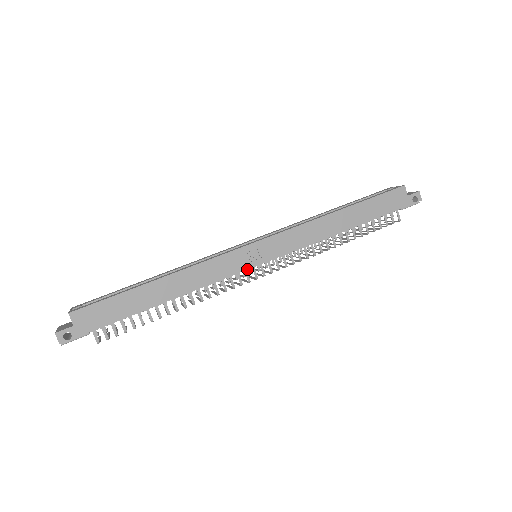
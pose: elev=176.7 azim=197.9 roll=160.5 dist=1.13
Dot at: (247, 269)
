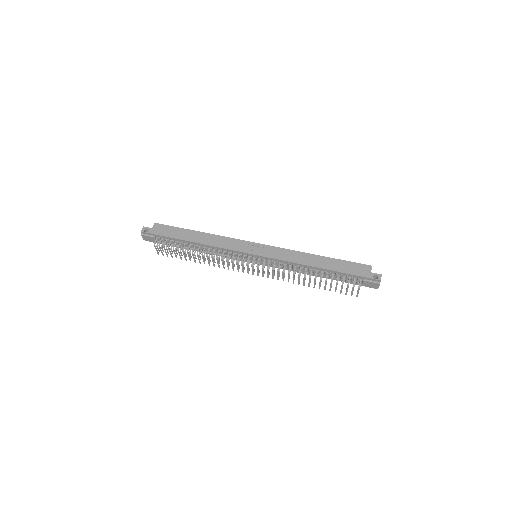
Dot at: (244, 252)
